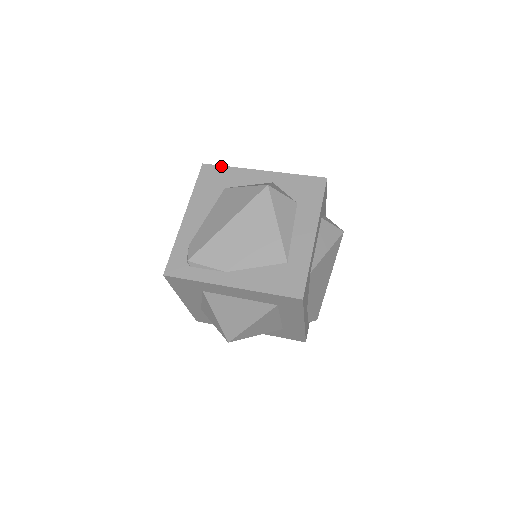
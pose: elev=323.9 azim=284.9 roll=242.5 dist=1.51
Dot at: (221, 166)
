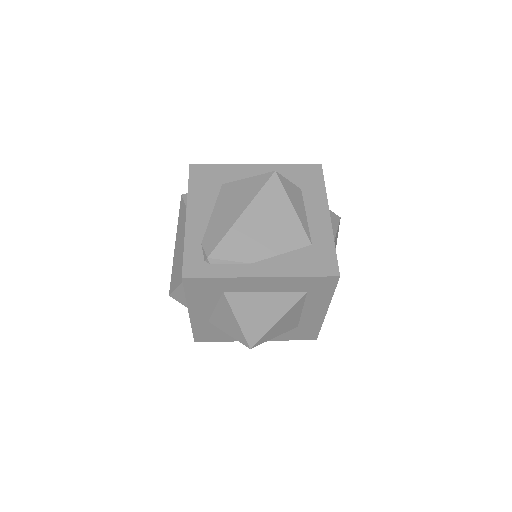
Dot at: (211, 164)
